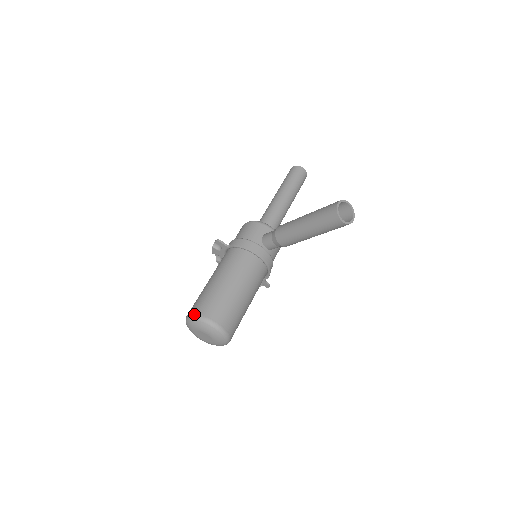
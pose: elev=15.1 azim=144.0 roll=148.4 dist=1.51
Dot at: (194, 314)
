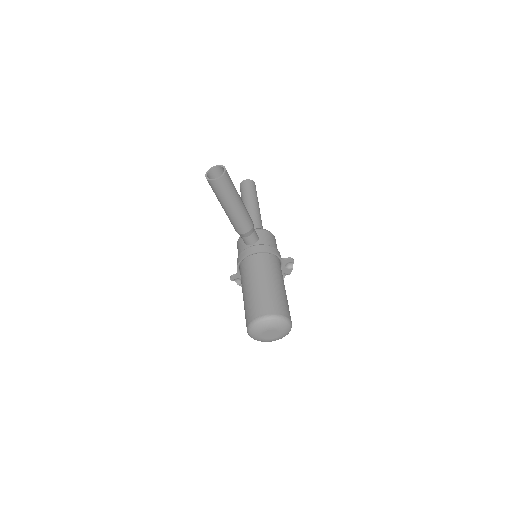
Dot at: occluded
